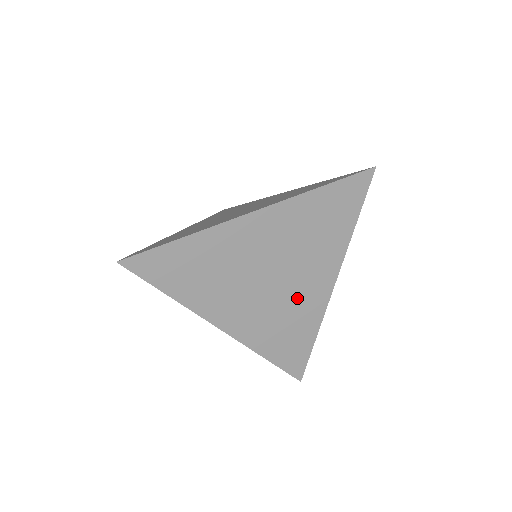
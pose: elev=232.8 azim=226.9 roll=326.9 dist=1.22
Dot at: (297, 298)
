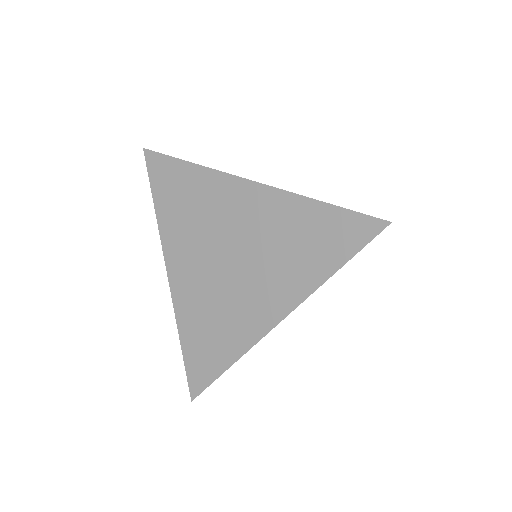
Dot at: occluded
